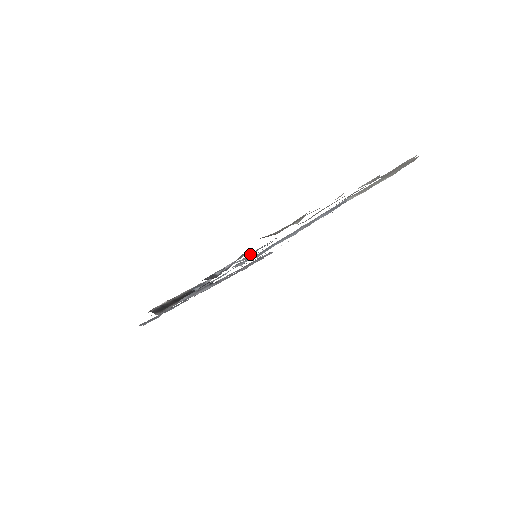
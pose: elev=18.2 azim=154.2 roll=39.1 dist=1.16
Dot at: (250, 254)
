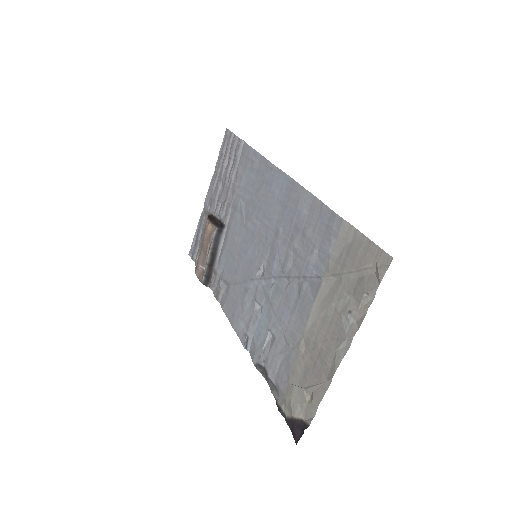
Dot at: (269, 330)
